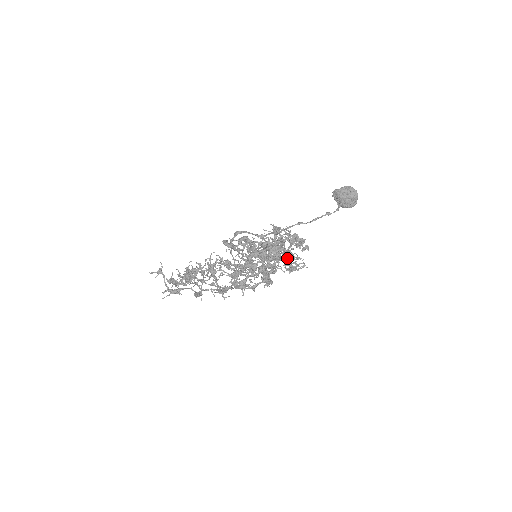
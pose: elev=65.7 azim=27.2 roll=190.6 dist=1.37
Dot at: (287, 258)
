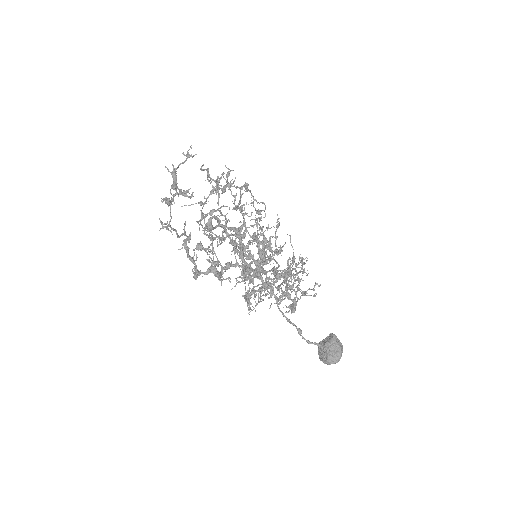
Dot at: (257, 291)
